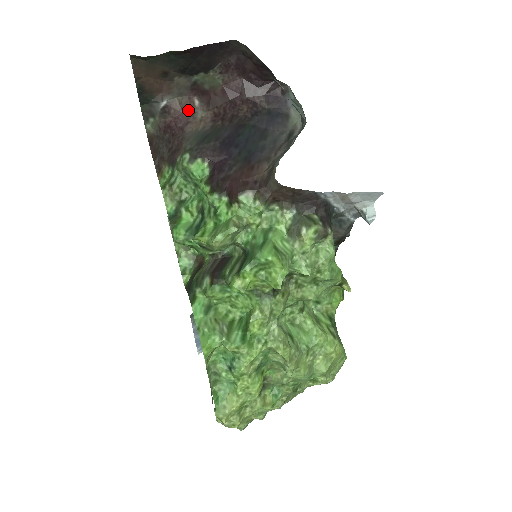
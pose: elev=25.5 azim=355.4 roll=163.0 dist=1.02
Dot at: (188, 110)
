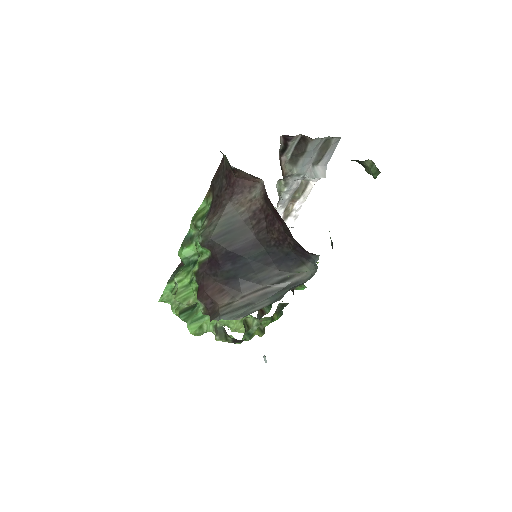
Dot at: (251, 180)
